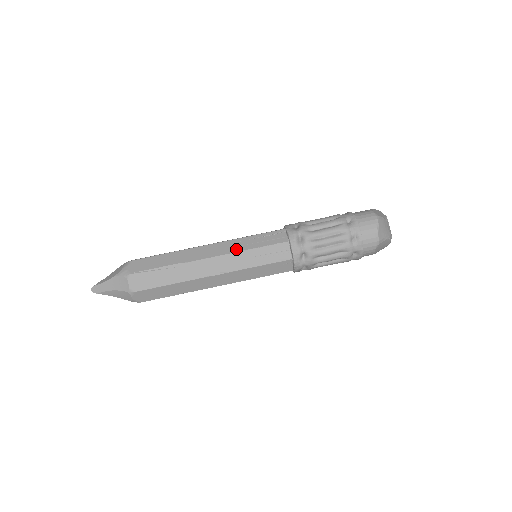
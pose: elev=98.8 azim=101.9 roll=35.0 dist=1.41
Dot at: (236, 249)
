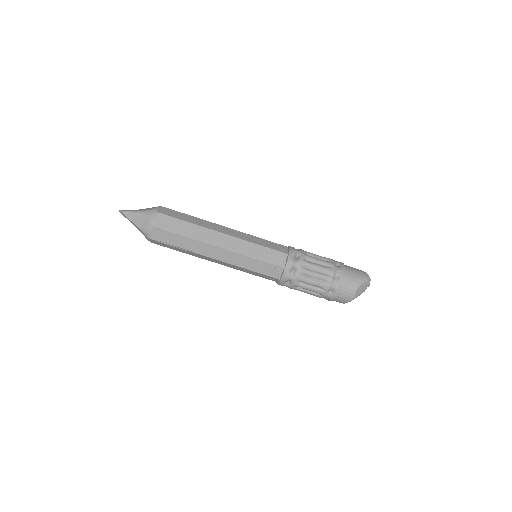
Dot at: (238, 264)
